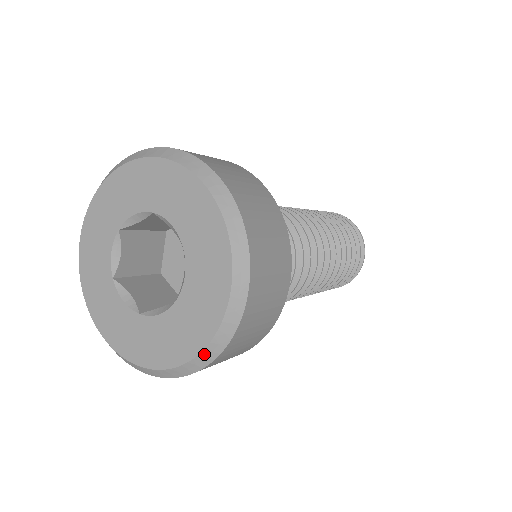
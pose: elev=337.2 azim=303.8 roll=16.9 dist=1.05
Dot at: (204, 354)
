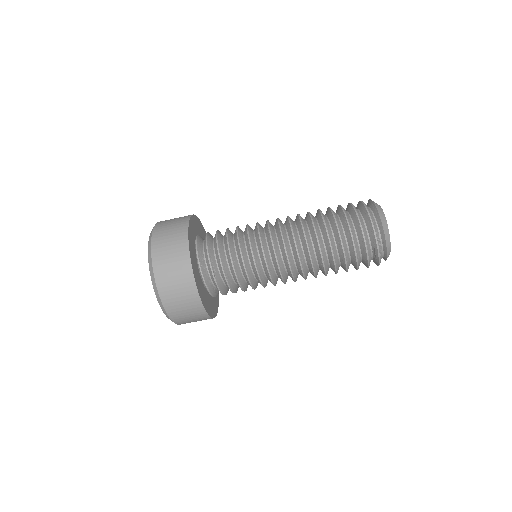
Dot at: occluded
